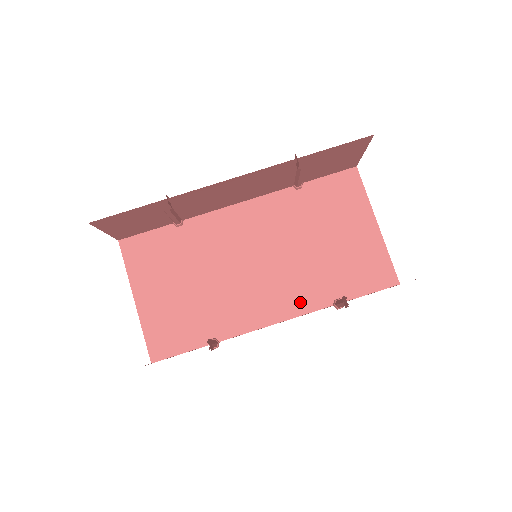
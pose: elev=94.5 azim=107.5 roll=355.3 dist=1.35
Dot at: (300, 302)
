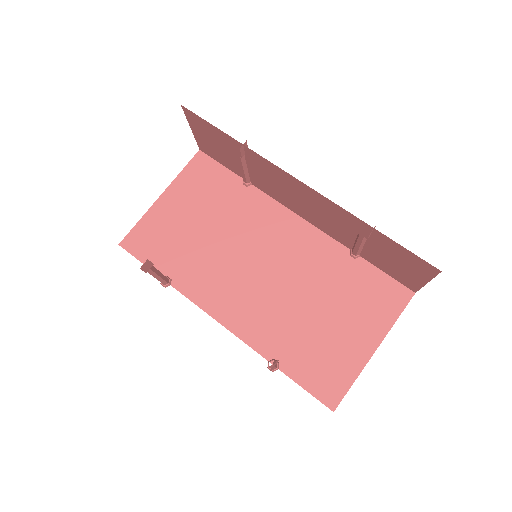
Dot at: (251, 329)
